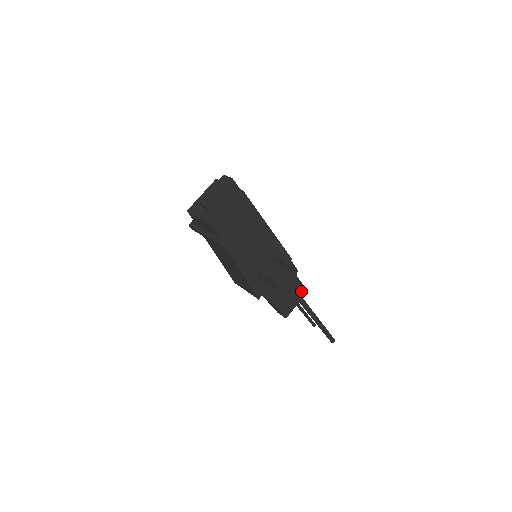
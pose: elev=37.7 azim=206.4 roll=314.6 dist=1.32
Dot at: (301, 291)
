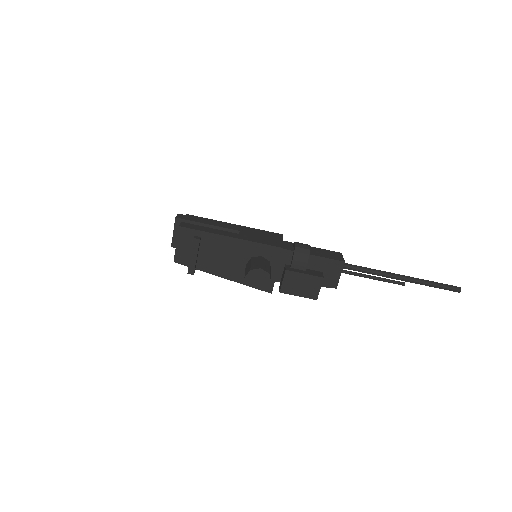
Dot at: (334, 265)
